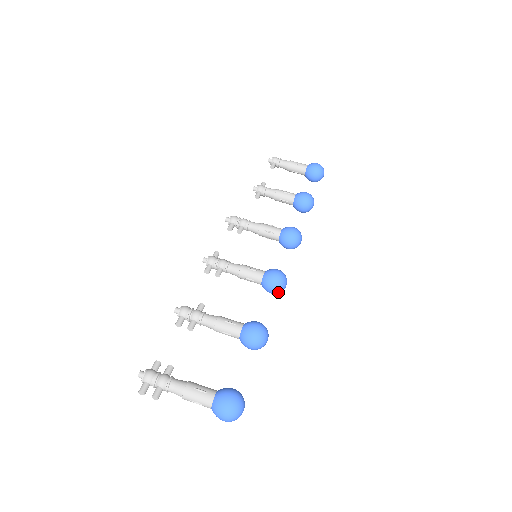
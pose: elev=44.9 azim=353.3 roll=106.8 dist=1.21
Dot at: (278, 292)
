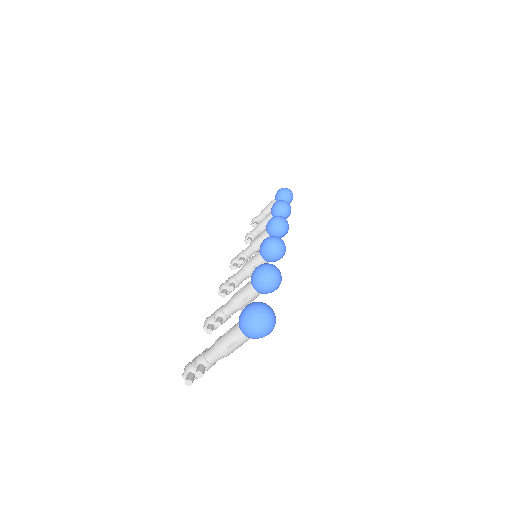
Dot at: (279, 250)
